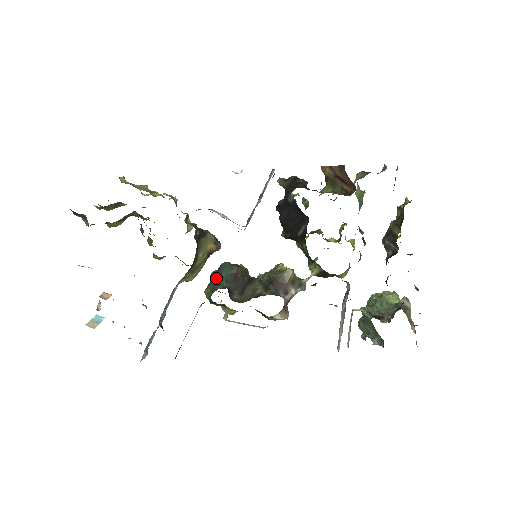
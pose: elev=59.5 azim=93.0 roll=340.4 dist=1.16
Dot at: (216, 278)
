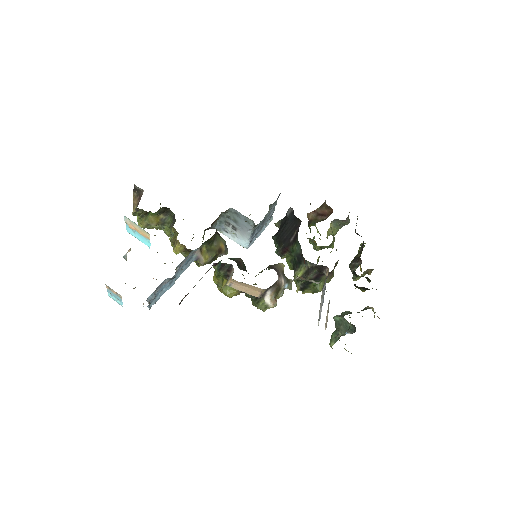
Dot at: occluded
